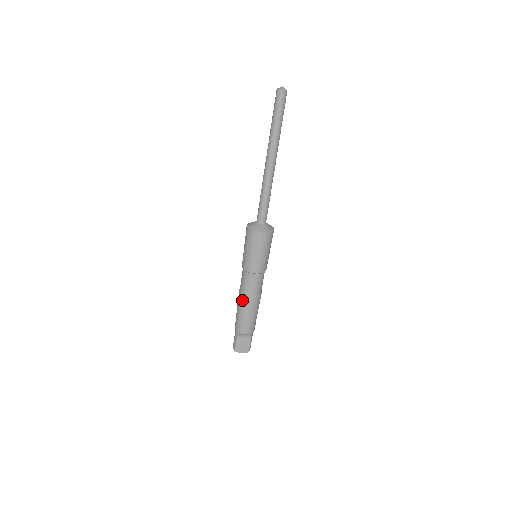
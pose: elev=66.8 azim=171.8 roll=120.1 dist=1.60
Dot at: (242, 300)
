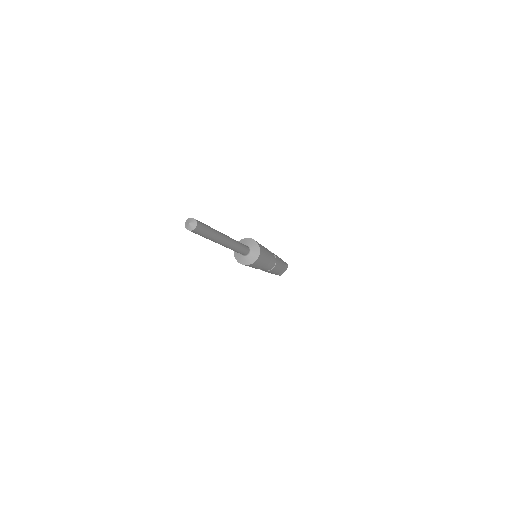
Dot at: occluded
